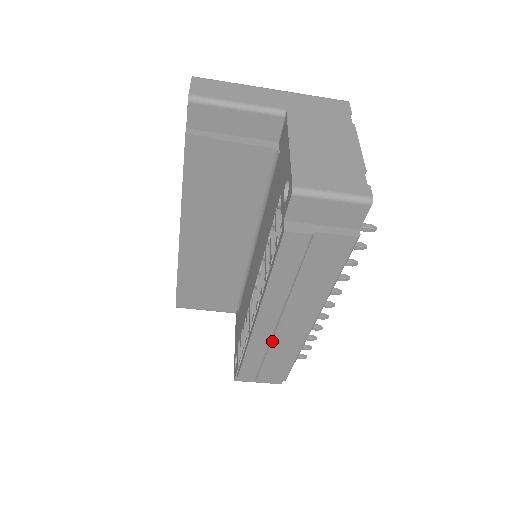
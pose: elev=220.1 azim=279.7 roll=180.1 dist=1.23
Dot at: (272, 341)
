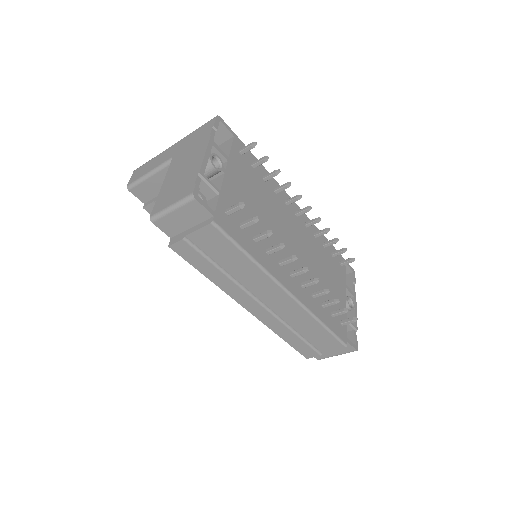
Dot at: (283, 318)
